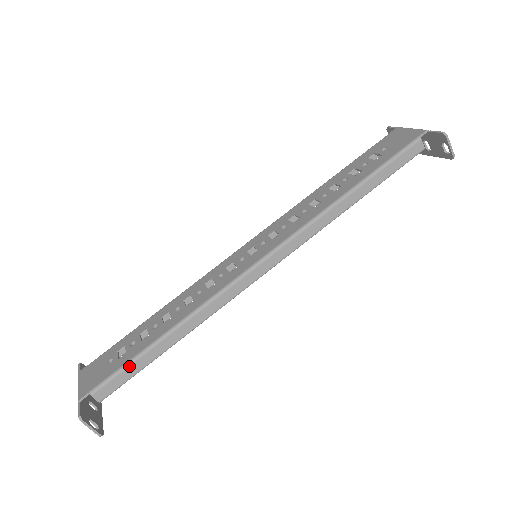
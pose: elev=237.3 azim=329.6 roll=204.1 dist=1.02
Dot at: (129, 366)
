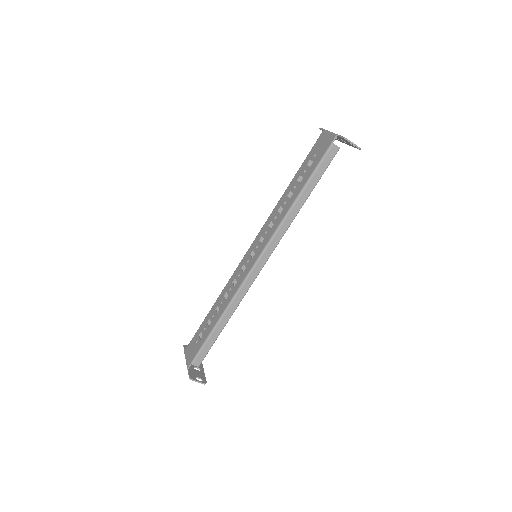
Dot at: (206, 344)
